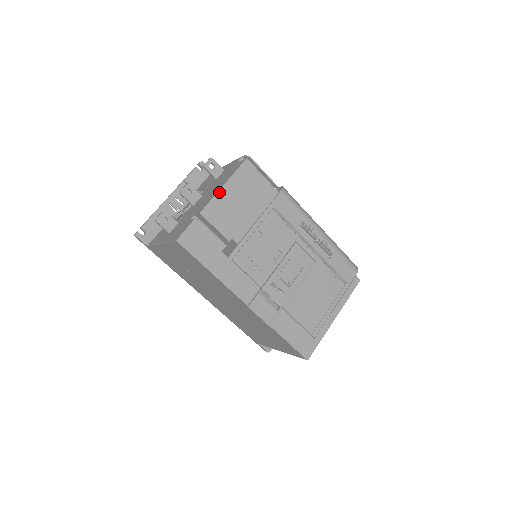
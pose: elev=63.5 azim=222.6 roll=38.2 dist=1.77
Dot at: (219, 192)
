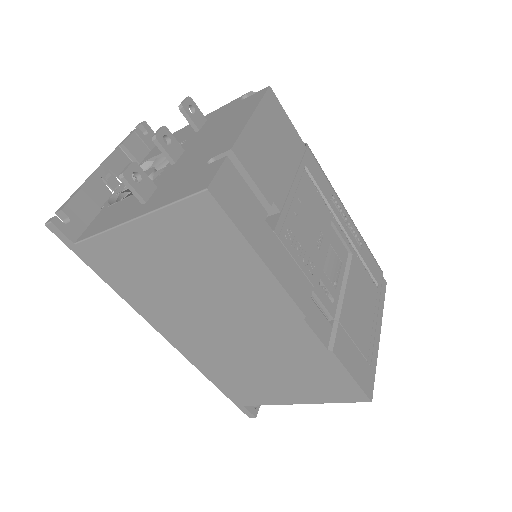
Dot at: (249, 123)
